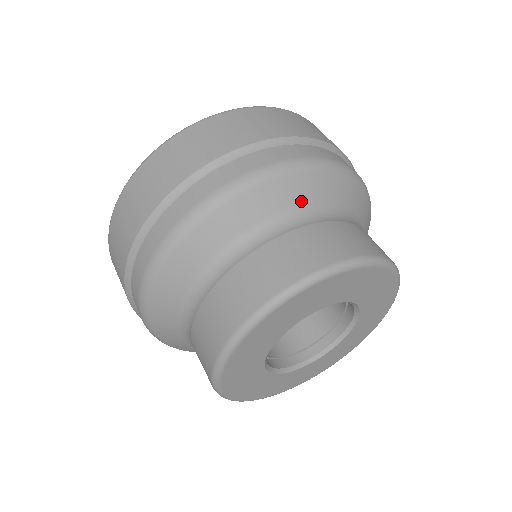
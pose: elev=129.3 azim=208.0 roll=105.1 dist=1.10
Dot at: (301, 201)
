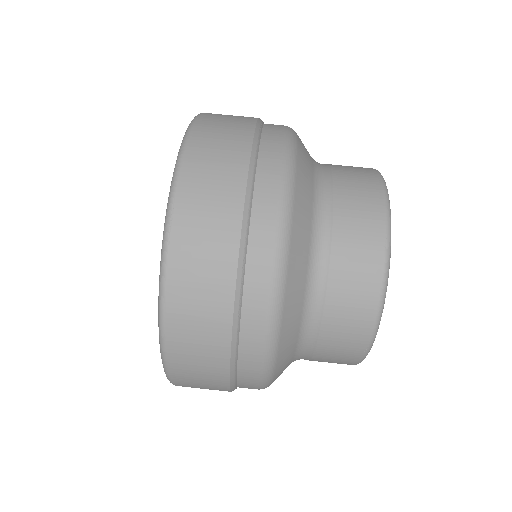
Dot at: (309, 217)
